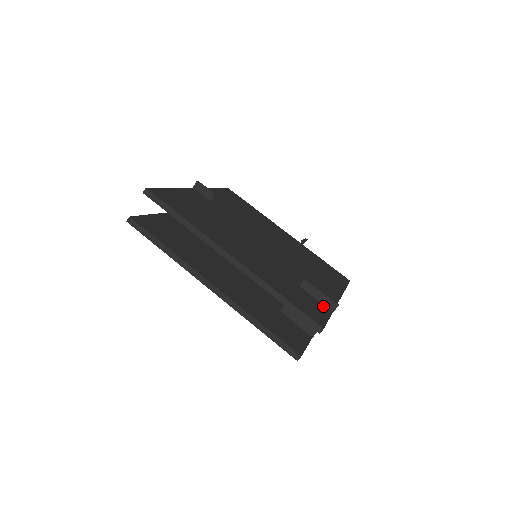
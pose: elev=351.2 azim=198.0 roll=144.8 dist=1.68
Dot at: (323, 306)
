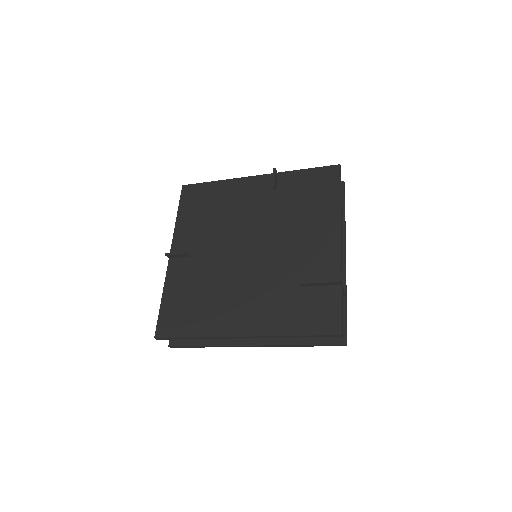
Dot at: (331, 289)
